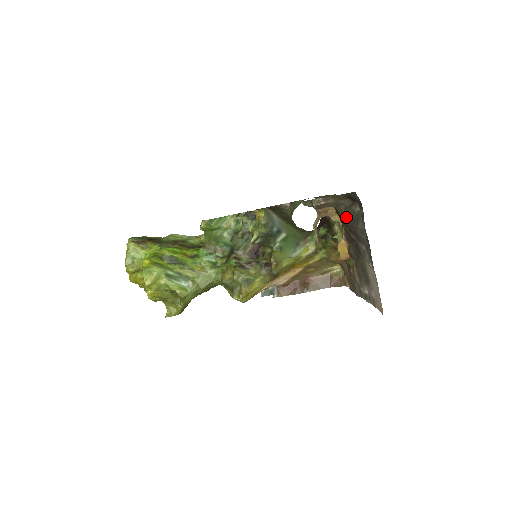
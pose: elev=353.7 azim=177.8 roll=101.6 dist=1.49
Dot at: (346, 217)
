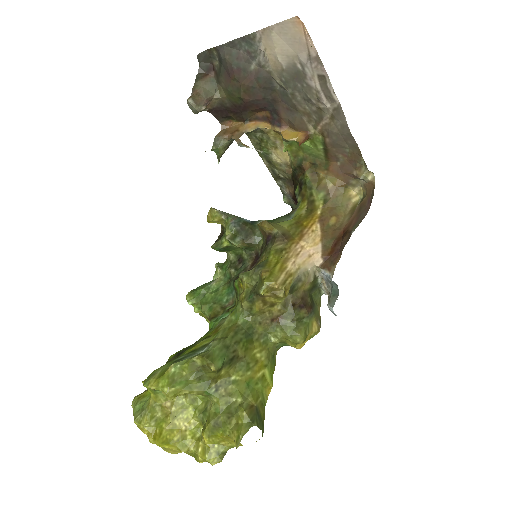
Dot at: (224, 83)
